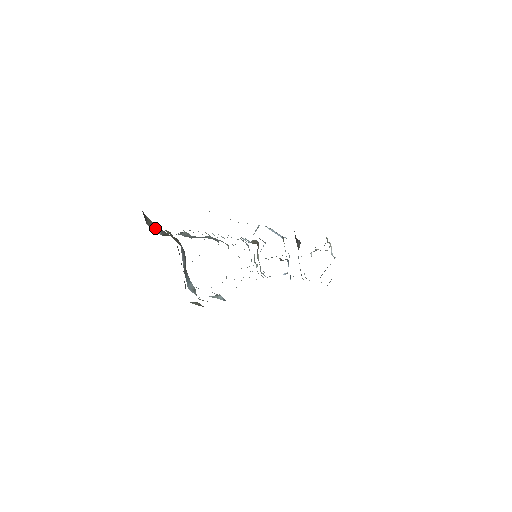
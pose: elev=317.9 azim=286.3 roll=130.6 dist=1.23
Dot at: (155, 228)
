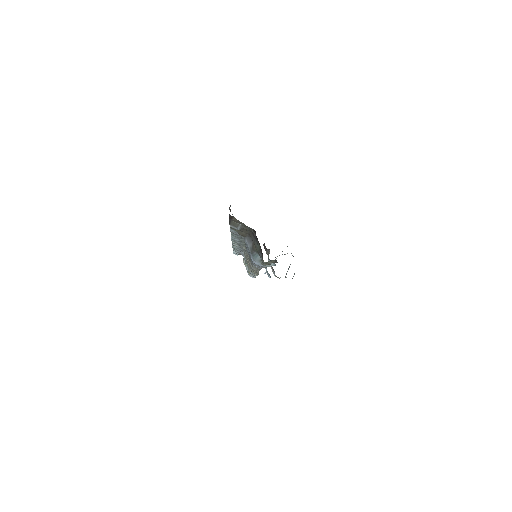
Dot at: (236, 226)
